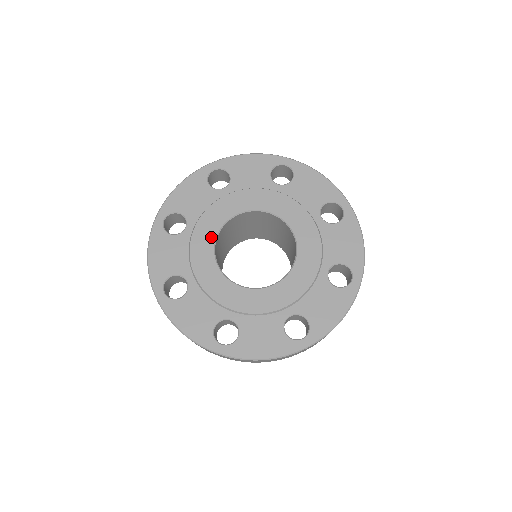
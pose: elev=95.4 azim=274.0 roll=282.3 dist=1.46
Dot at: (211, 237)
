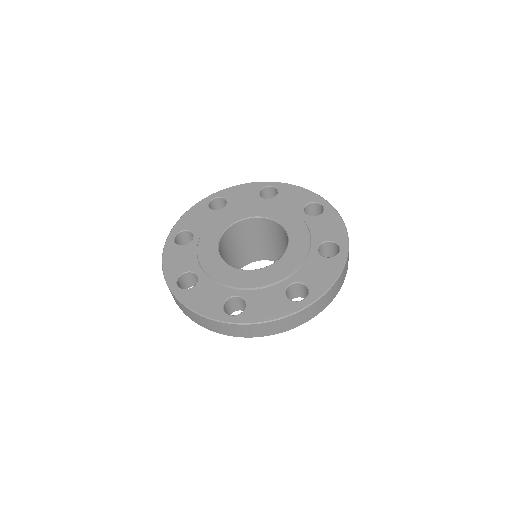
Dot at: (215, 241)
